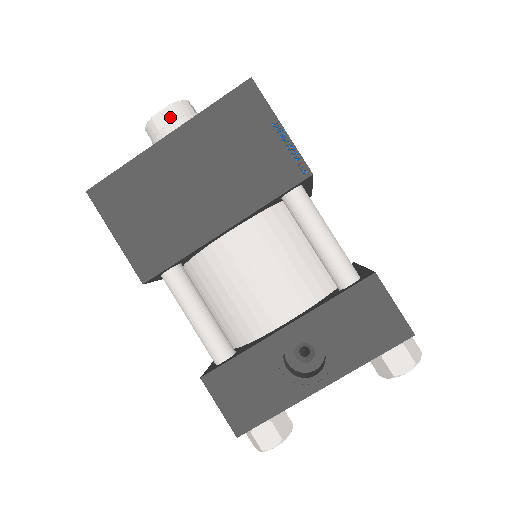
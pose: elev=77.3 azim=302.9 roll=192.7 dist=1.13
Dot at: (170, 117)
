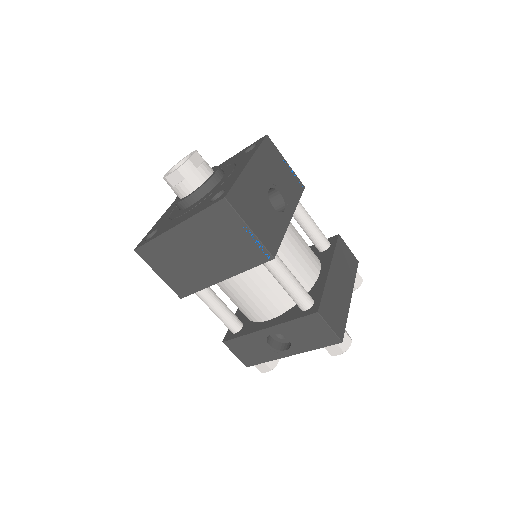
Dot at: (178, 178)
